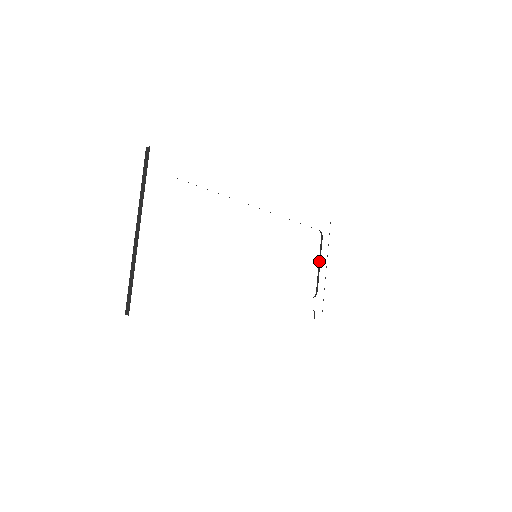
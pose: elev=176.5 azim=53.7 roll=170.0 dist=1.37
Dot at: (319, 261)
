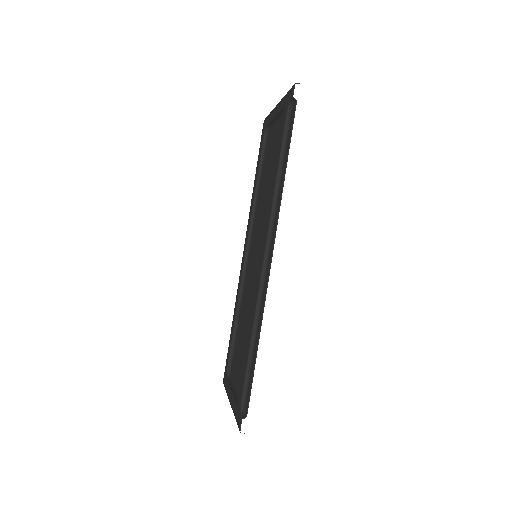
Dot at: (231, 388)
